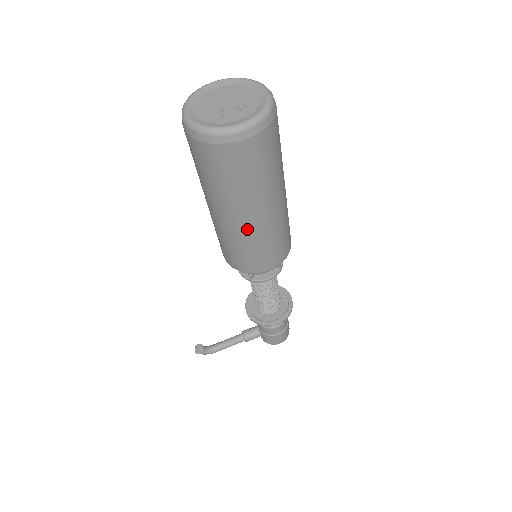
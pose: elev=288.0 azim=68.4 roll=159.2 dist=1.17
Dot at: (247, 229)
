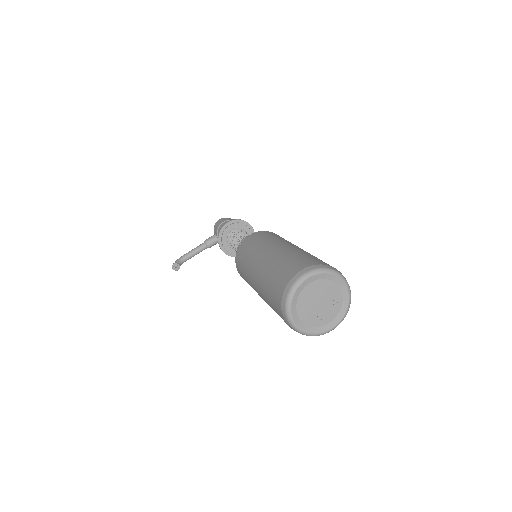
Dot at: occluded
